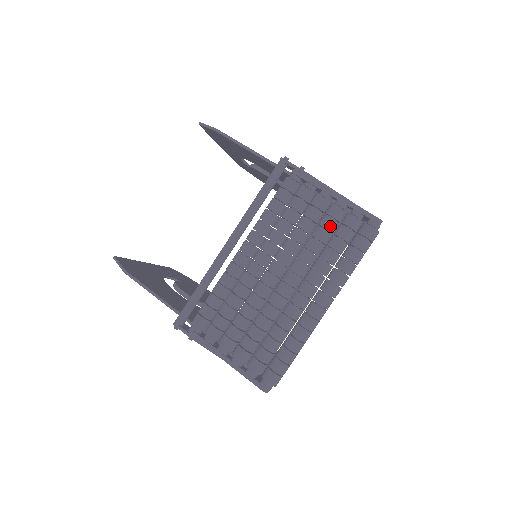
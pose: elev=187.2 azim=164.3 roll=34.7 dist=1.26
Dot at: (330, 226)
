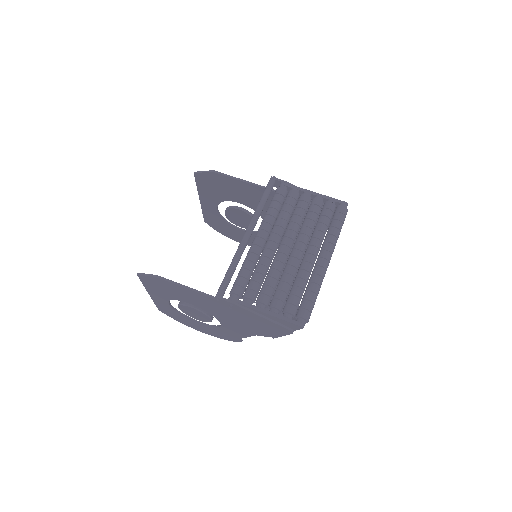
Dot at: (317, 210)
